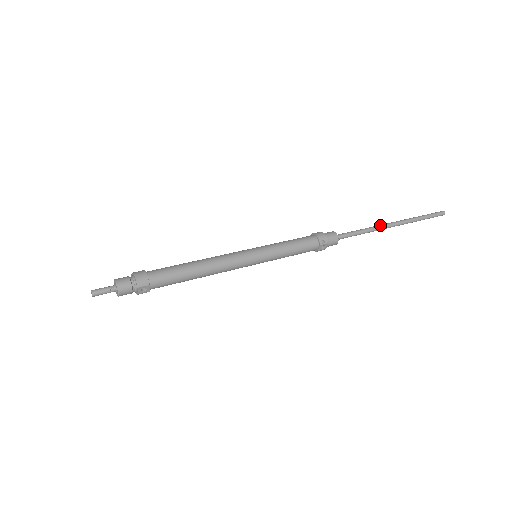
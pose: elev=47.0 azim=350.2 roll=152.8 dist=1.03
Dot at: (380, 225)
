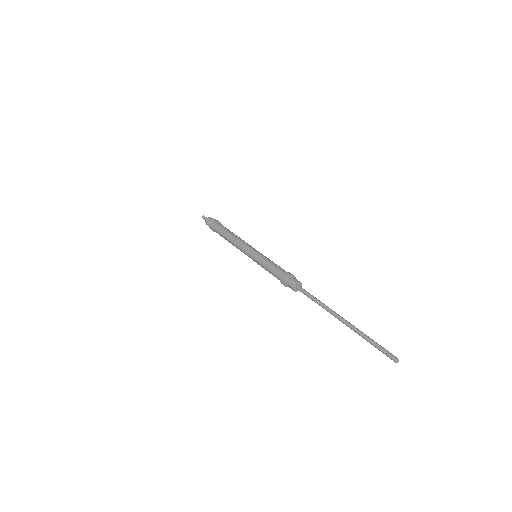
Dot at: (330, 311)
